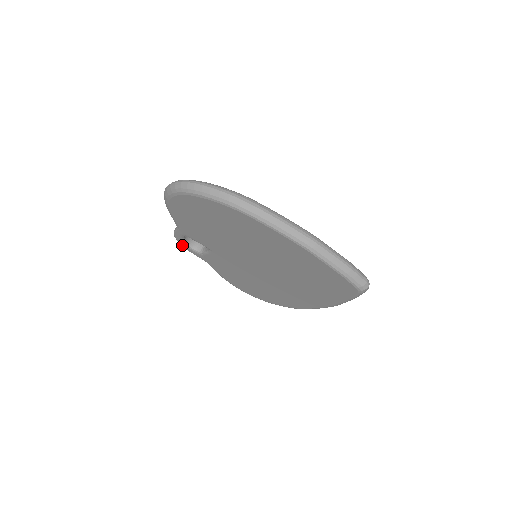
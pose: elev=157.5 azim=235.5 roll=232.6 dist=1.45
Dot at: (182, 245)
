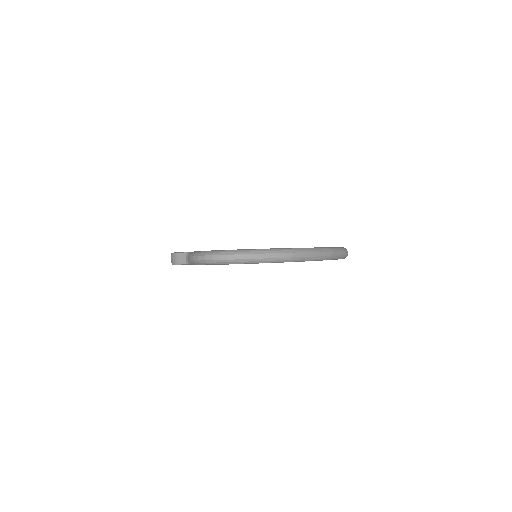
Dot at: occluded
